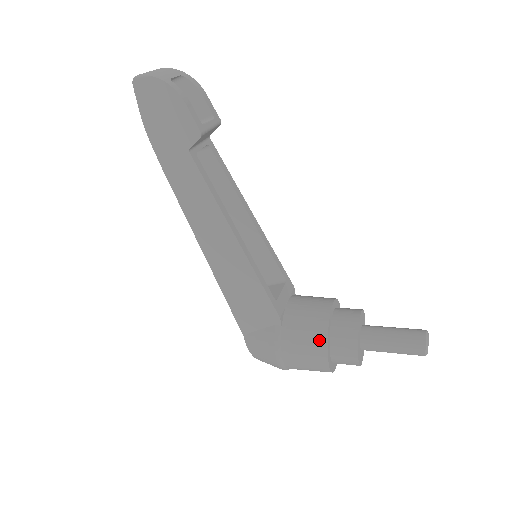
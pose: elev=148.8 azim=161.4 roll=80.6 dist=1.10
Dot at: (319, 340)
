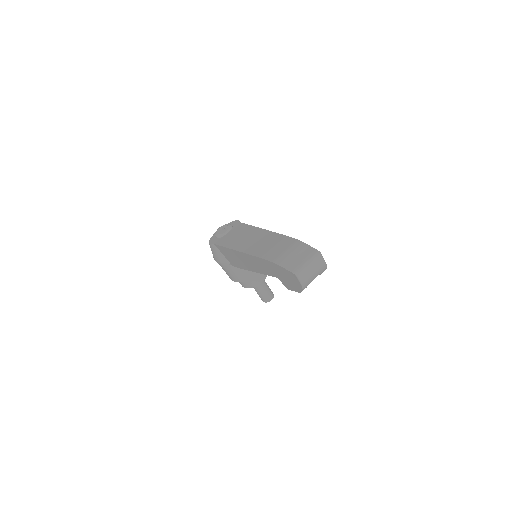
Dot at: (237, 279)
